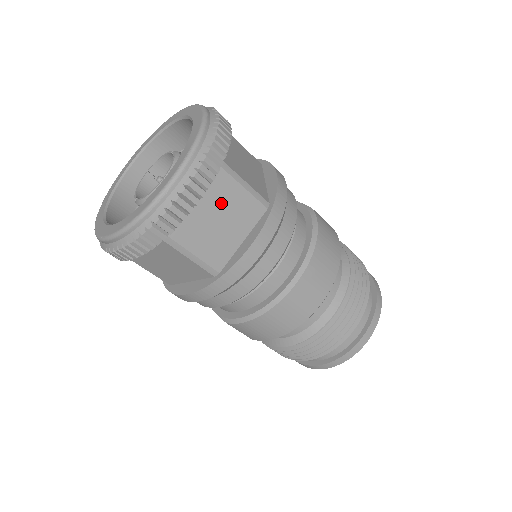
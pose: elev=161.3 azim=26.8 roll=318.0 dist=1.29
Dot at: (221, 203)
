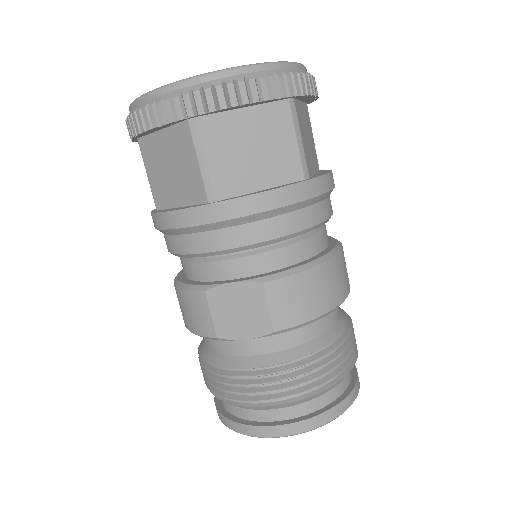
Dot at: (308, 128)
